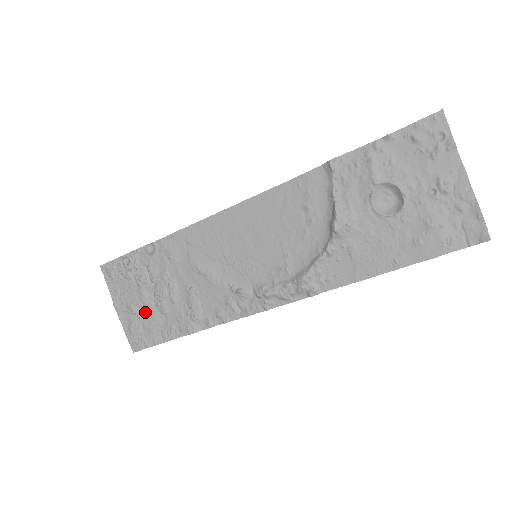
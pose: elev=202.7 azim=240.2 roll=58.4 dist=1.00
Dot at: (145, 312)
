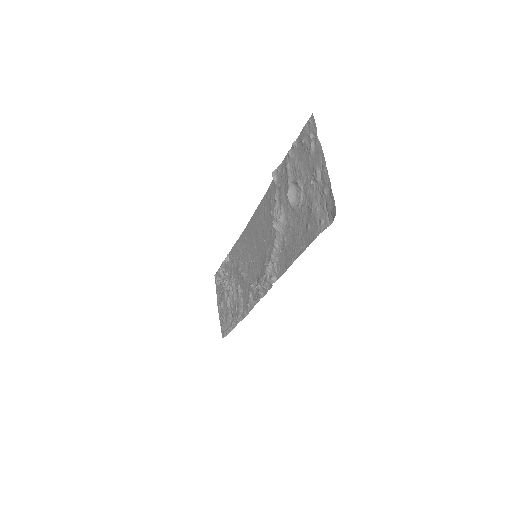
Dot at: (226, 307)
